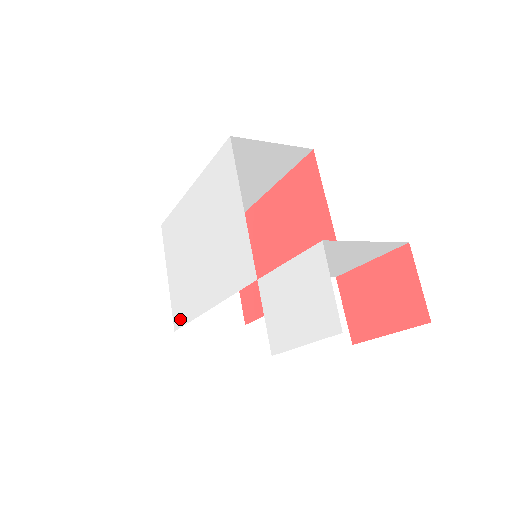
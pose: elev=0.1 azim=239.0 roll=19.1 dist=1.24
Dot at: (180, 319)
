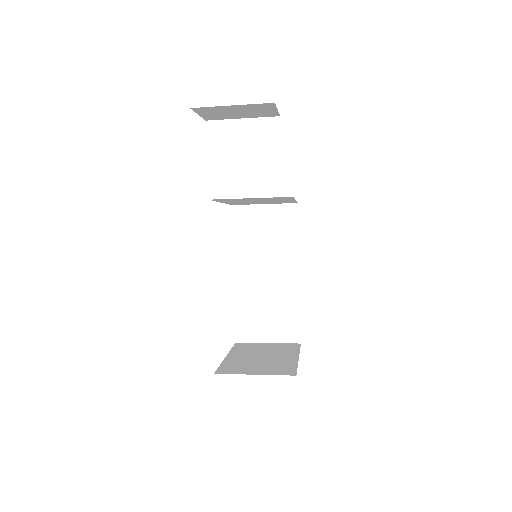
Dot at: occluded
